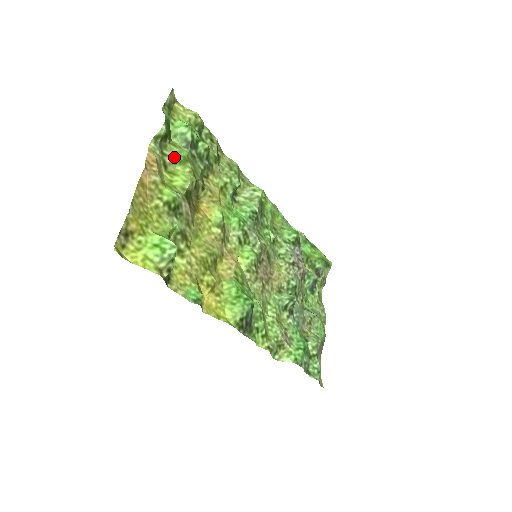
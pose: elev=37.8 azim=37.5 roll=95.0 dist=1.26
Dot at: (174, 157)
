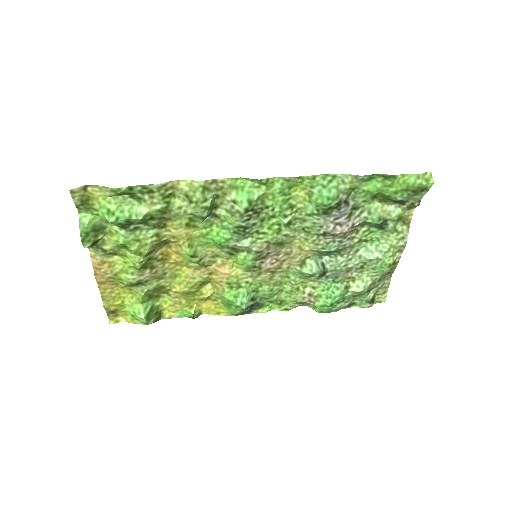
Dot at: (115, 247)
